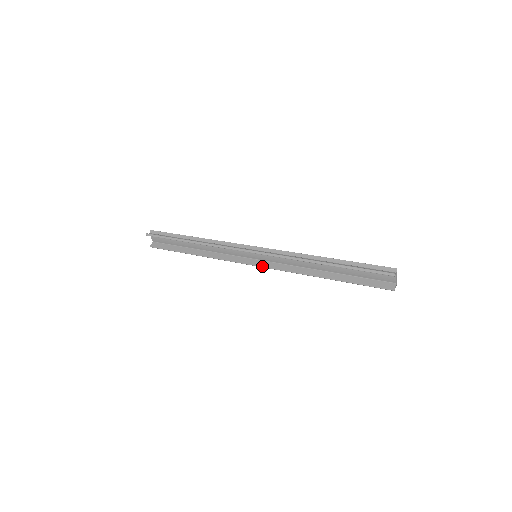
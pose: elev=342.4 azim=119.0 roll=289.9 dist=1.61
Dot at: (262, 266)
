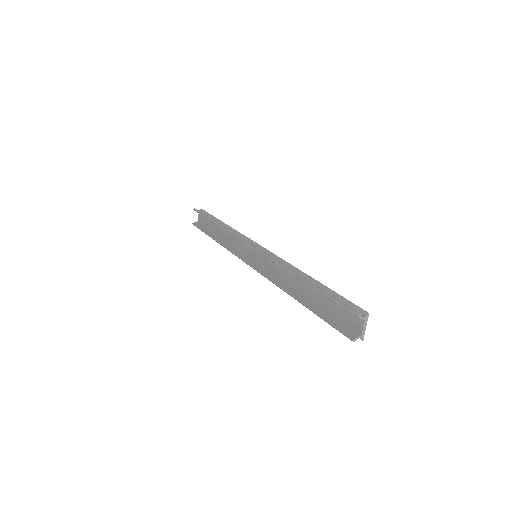
Dot at: (254, 267)
